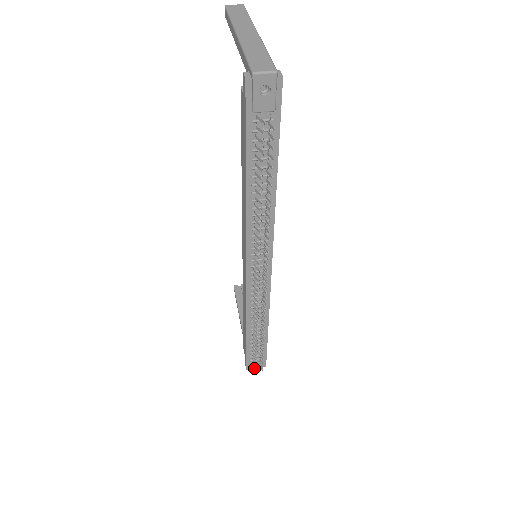
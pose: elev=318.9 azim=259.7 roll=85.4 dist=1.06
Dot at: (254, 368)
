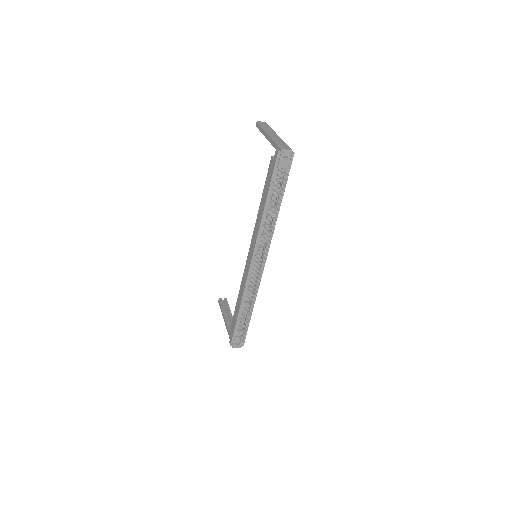
Dot at: (236, 345)
